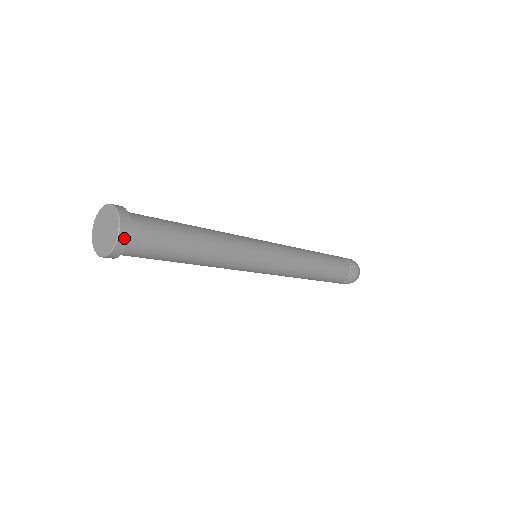
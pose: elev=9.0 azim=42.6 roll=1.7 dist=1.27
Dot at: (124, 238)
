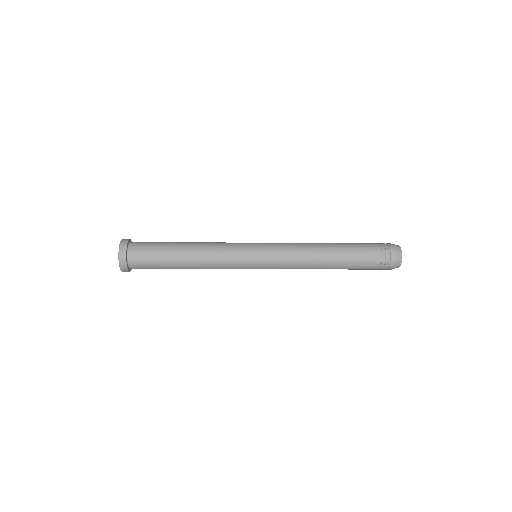
Dot at: (123, 248)
